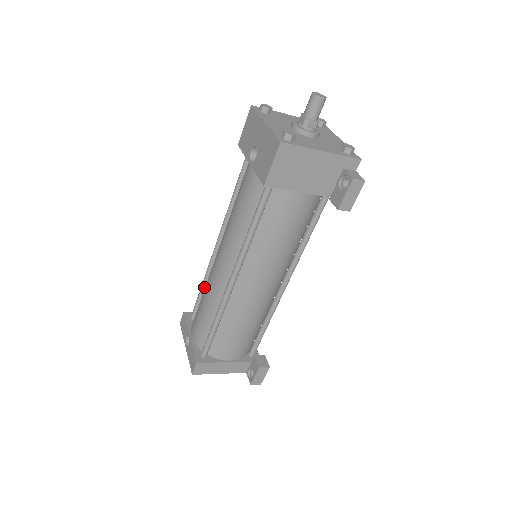
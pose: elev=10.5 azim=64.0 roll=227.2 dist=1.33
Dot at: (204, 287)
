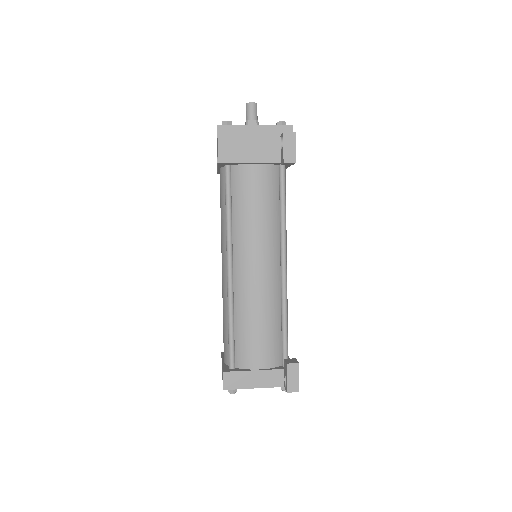
Dot at: occluded
